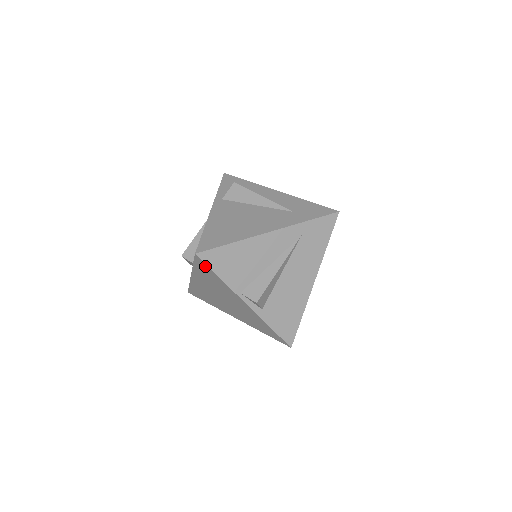
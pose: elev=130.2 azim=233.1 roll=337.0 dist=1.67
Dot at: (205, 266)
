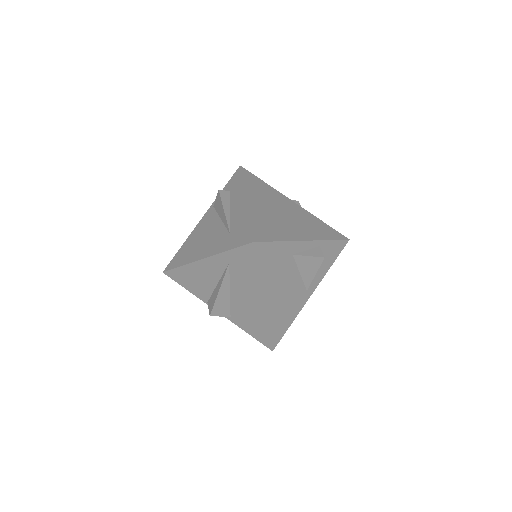
Dot at: occluded
